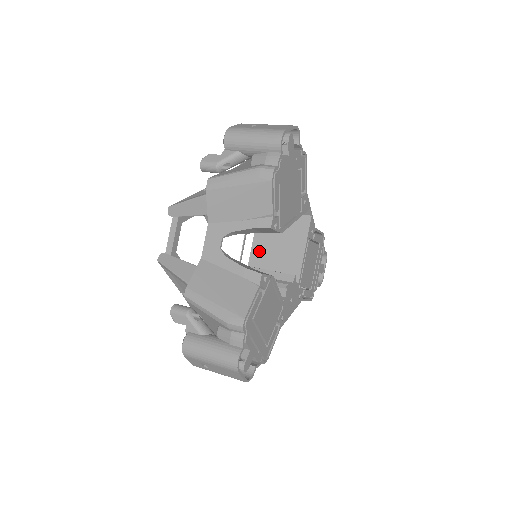
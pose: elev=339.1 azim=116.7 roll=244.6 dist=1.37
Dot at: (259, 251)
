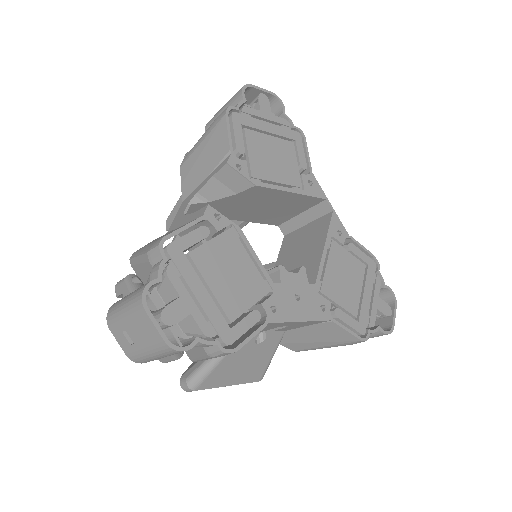
Dot at: occluded
